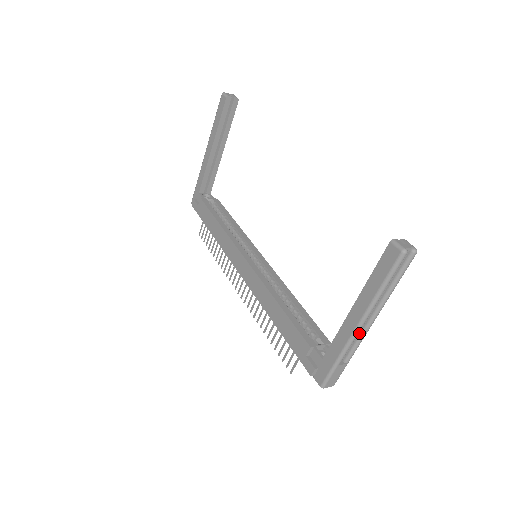
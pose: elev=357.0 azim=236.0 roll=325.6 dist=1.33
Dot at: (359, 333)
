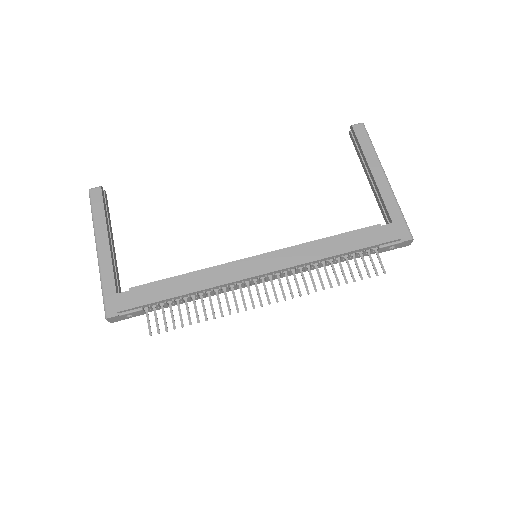
Dot at: occluded
